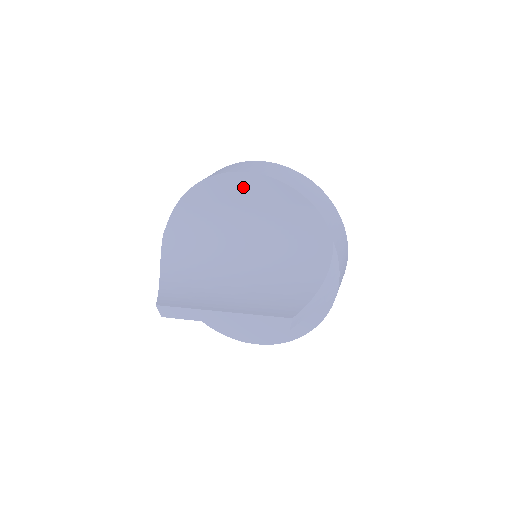
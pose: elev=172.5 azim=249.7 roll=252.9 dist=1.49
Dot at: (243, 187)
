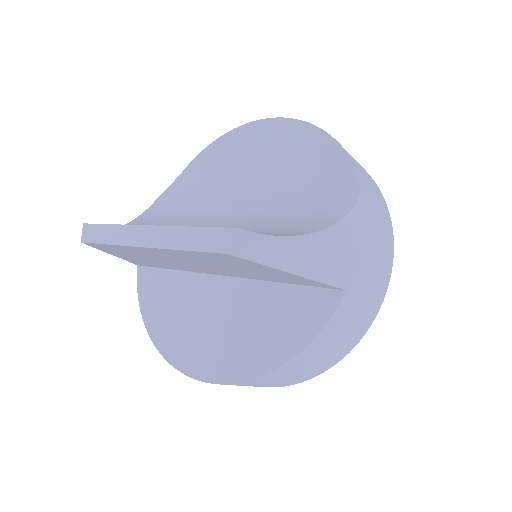
Dot at: (265, 137)
